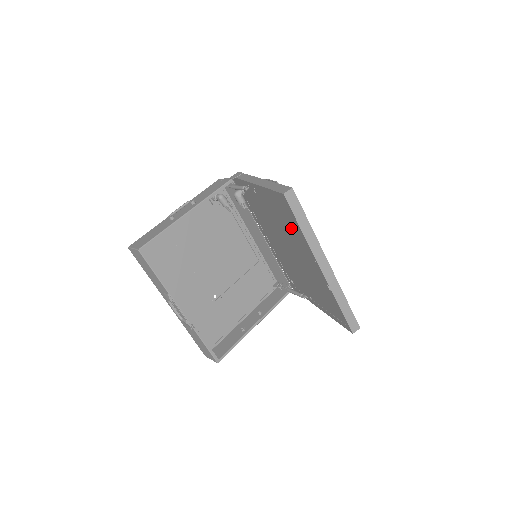
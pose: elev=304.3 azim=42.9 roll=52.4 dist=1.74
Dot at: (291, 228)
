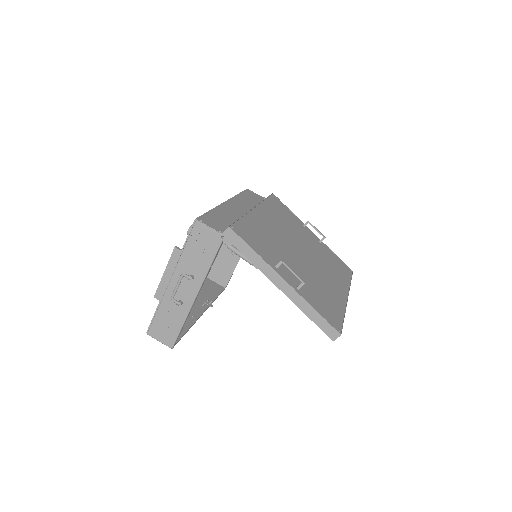
Dot at: occluded
